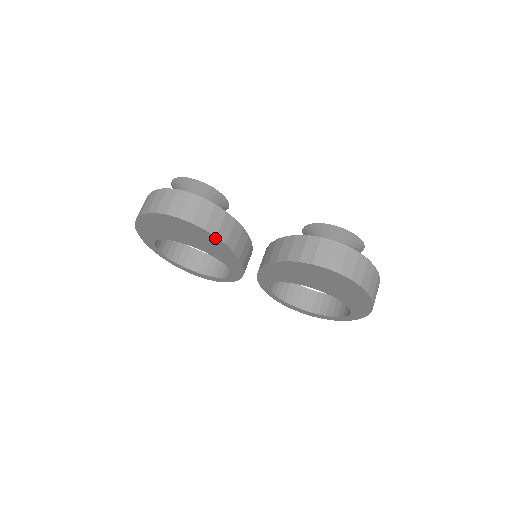
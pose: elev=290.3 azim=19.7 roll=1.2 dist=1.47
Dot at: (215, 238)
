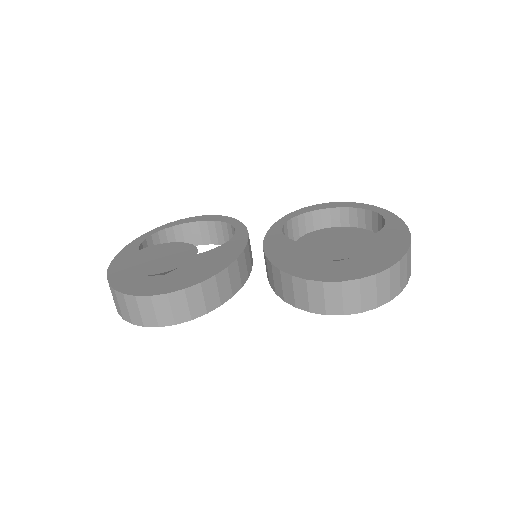
Dot at: (207, 311)
